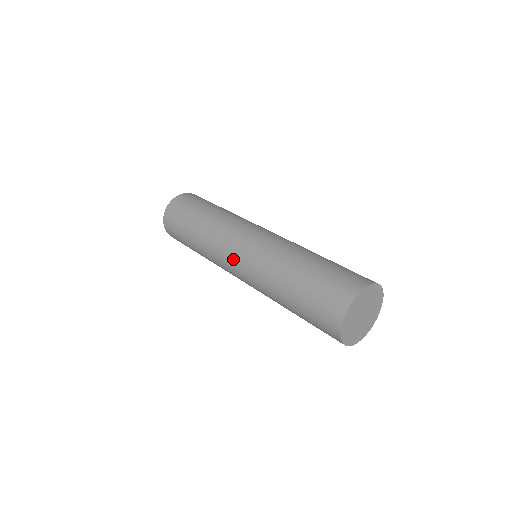
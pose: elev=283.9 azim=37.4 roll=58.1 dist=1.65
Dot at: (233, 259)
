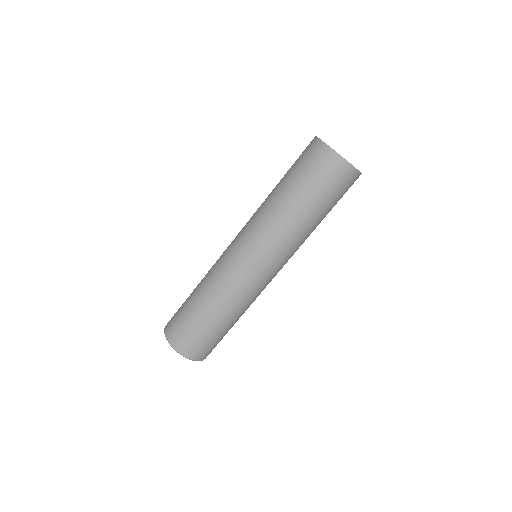
Dot at: (239, 253)
